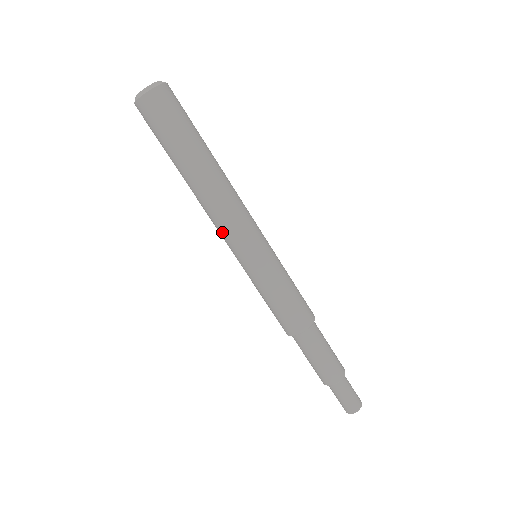
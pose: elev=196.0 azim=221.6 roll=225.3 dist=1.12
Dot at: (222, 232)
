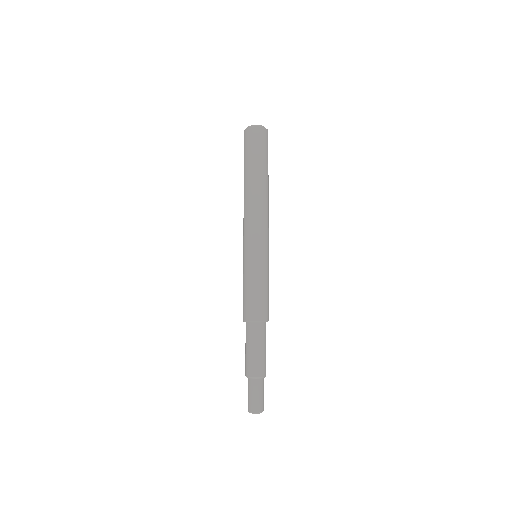
Dot at: (249, 225)
